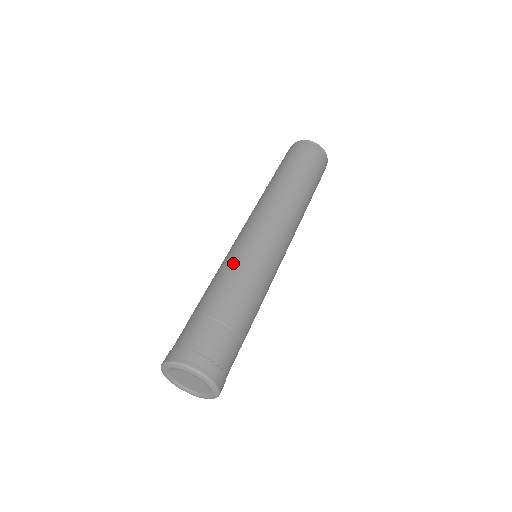
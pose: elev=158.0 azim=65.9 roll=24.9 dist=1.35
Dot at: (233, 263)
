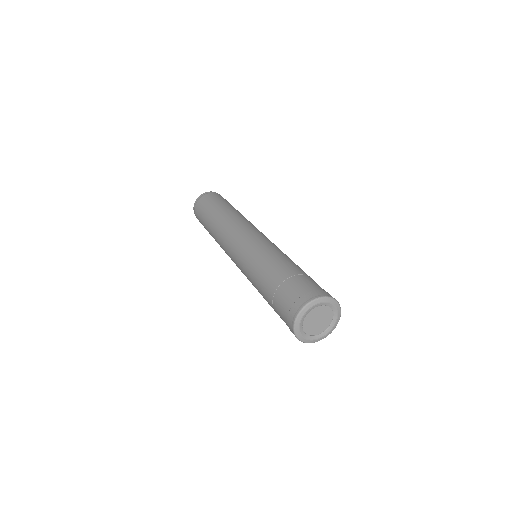
Dot at: (267, 250)
